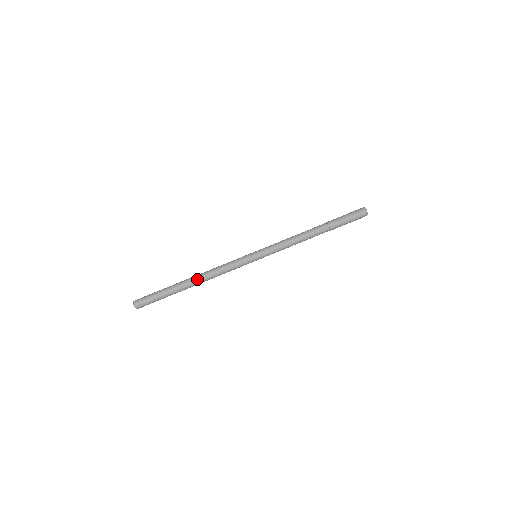
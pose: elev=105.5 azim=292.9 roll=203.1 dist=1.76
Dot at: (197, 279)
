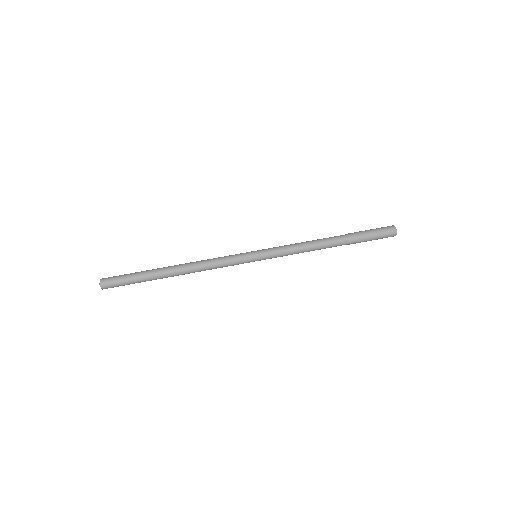
Dot at: (181, 270)
